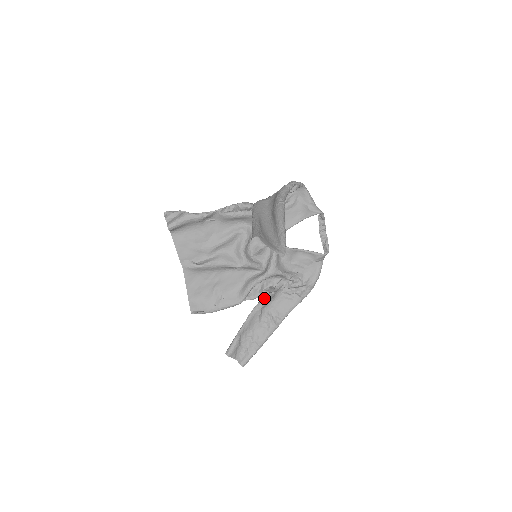
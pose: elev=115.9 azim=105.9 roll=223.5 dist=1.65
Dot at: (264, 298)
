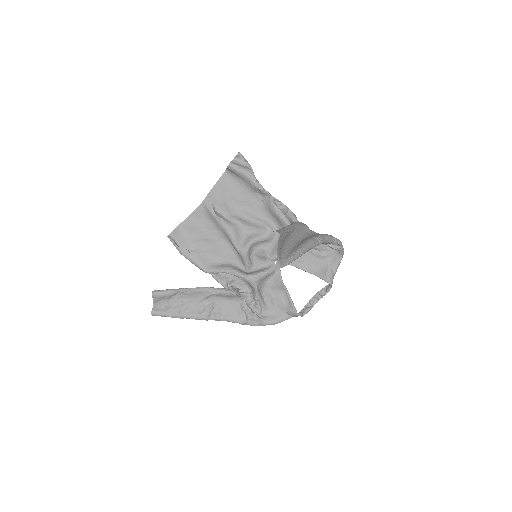
Dot at: (224, 289)
